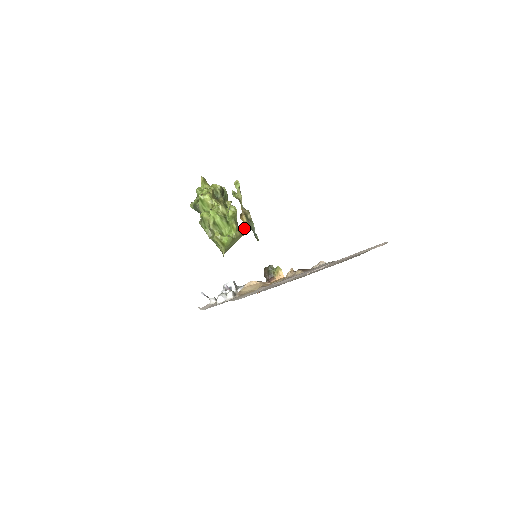
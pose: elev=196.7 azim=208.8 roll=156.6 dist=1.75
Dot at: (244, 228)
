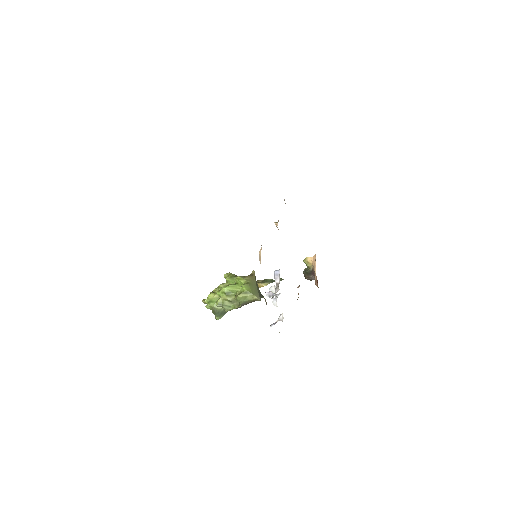
Dot at: (250, 275)
